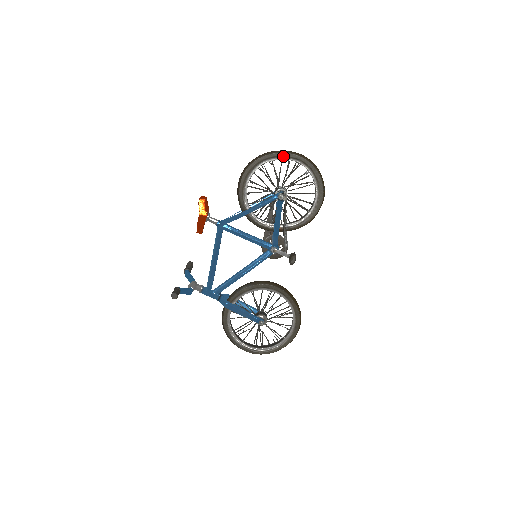
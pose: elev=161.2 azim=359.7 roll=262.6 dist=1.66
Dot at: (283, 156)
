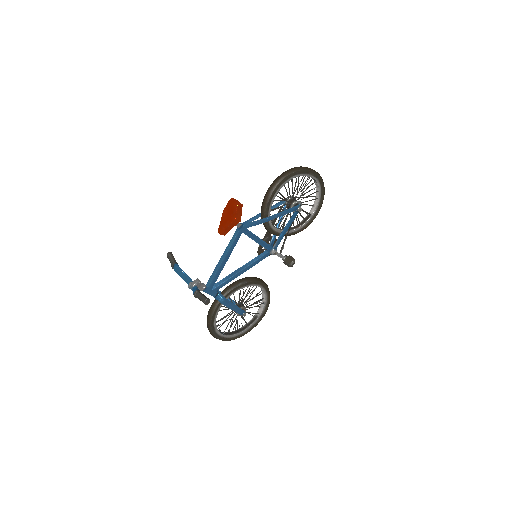
Dot at: (309, 173)
